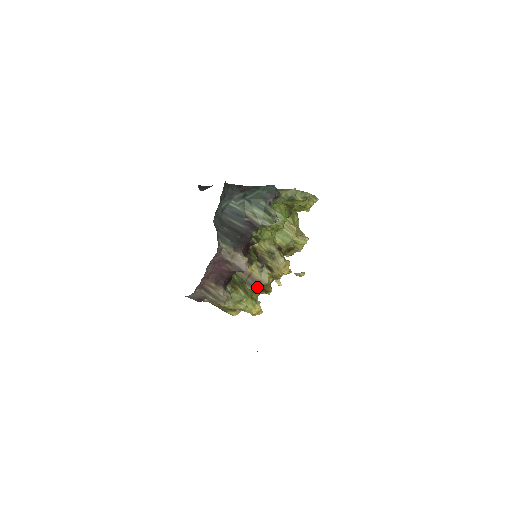
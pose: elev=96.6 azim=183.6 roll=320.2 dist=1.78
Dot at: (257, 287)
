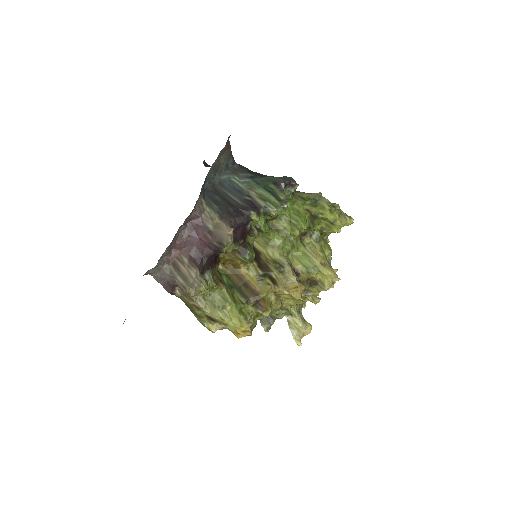
Dot at: (250, 298)
